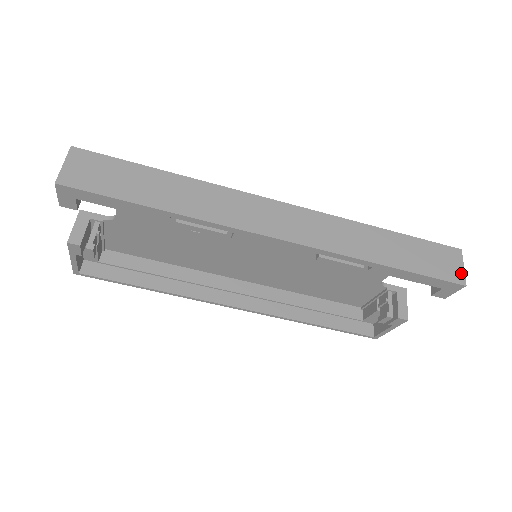
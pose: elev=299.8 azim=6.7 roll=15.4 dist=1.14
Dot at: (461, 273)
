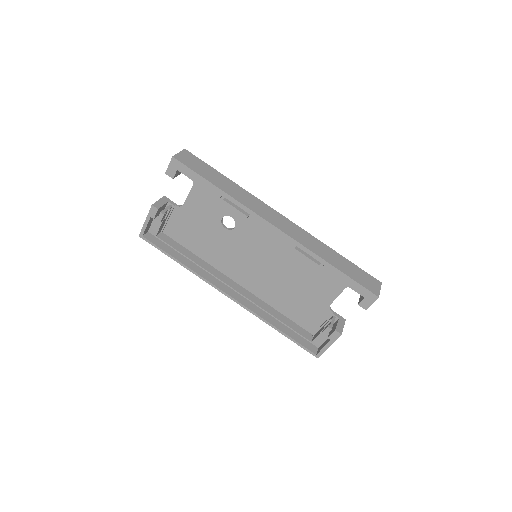
Dot at: (378, 291)
